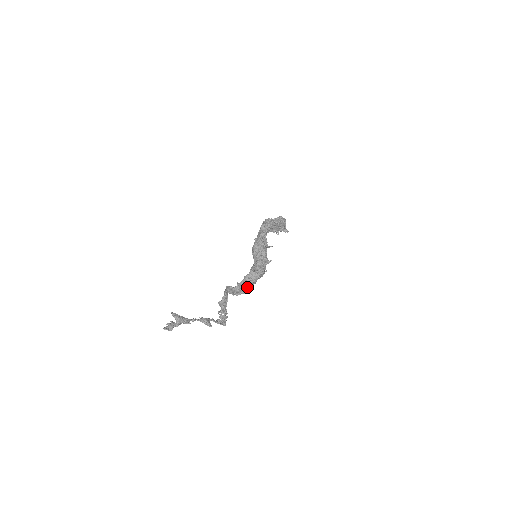
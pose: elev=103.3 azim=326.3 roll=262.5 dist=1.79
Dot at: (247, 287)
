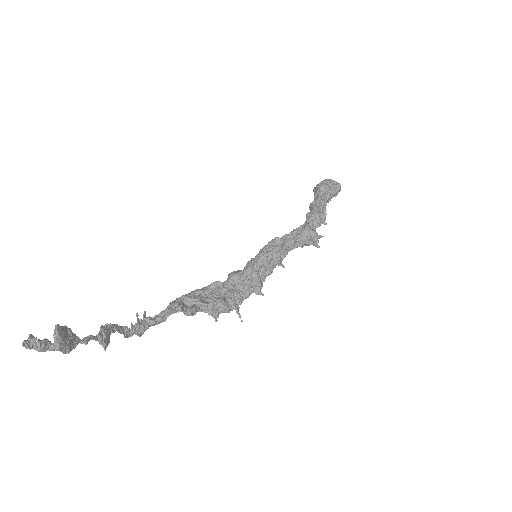
Dot at: occluded
